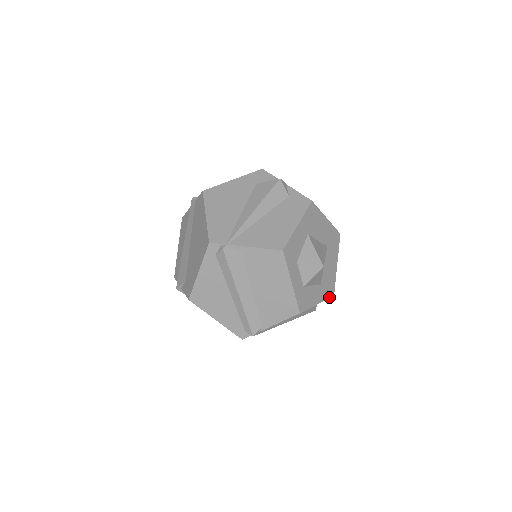
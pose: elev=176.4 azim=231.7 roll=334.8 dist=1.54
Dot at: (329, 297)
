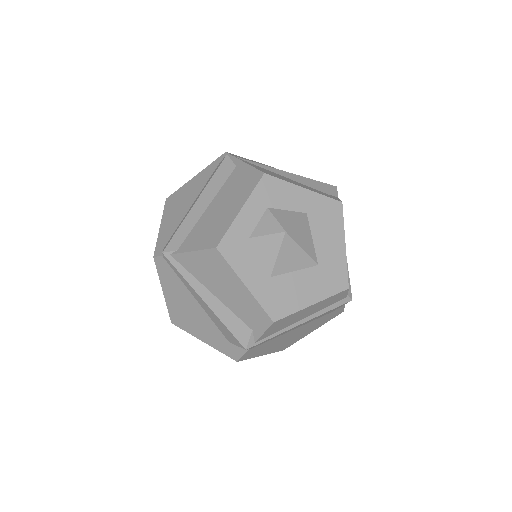
Dot at: (267, 310)
